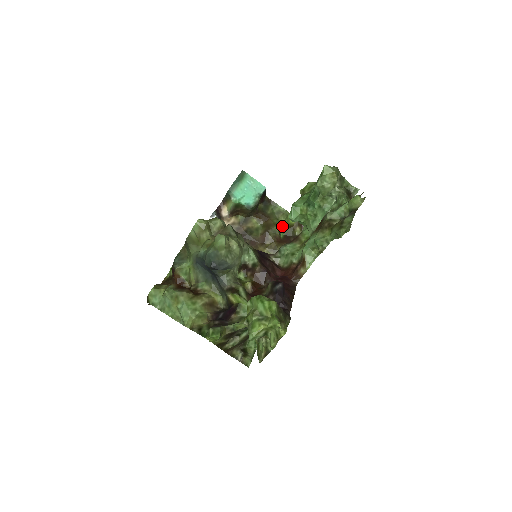
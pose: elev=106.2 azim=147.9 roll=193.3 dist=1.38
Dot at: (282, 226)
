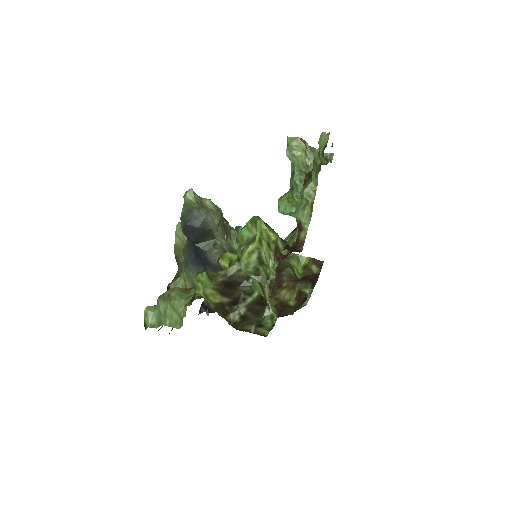
Dot at: (296, 269)
